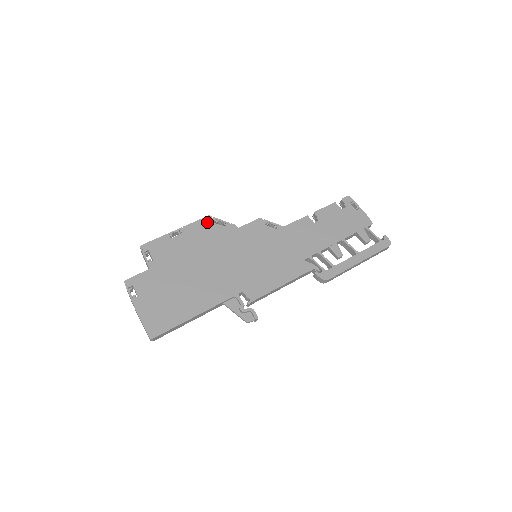
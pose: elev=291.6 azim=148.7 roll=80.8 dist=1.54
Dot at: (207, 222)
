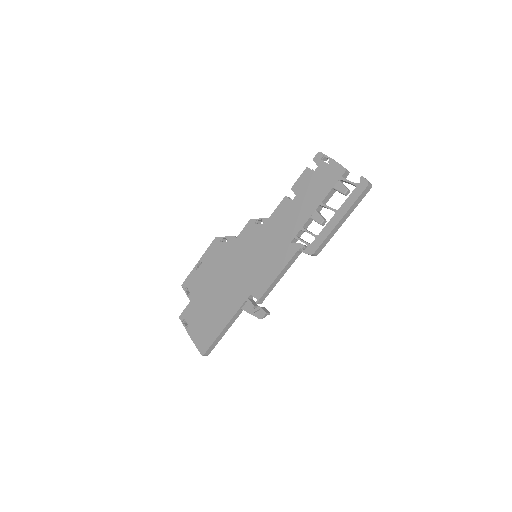
Dot at: (215, 244)
